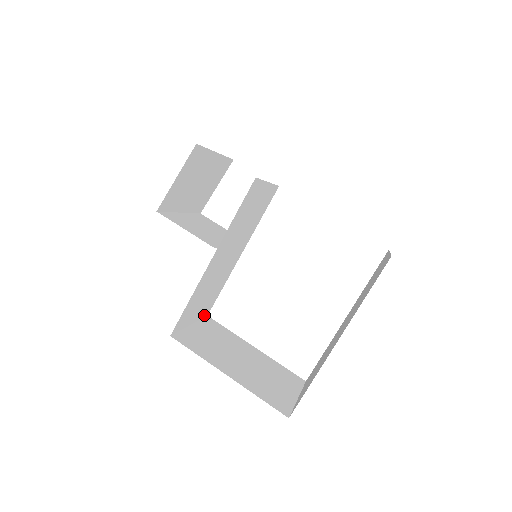
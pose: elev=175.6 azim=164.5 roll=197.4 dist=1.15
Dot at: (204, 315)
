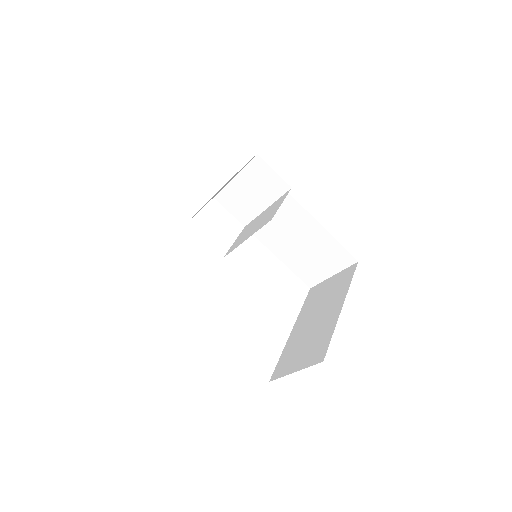
Dot at: occluded
